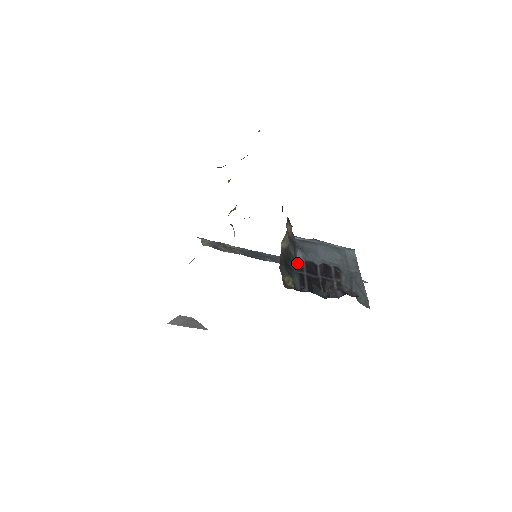
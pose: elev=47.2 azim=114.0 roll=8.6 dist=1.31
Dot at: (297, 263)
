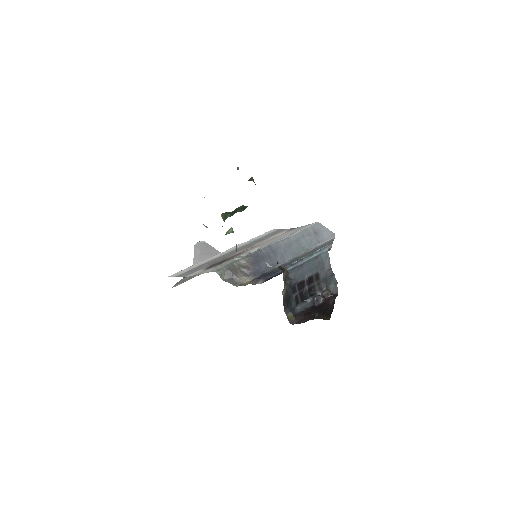
Dot at: (292, 289)
